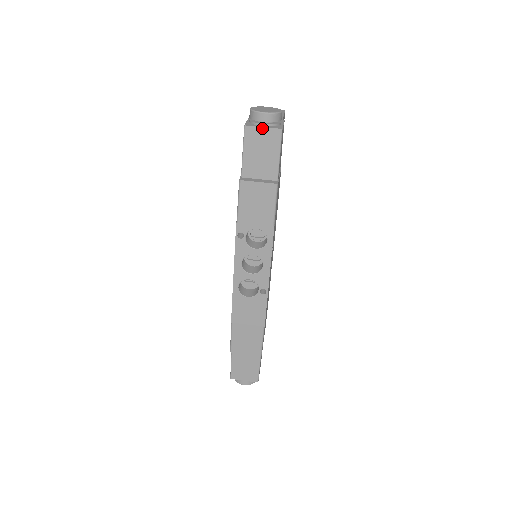
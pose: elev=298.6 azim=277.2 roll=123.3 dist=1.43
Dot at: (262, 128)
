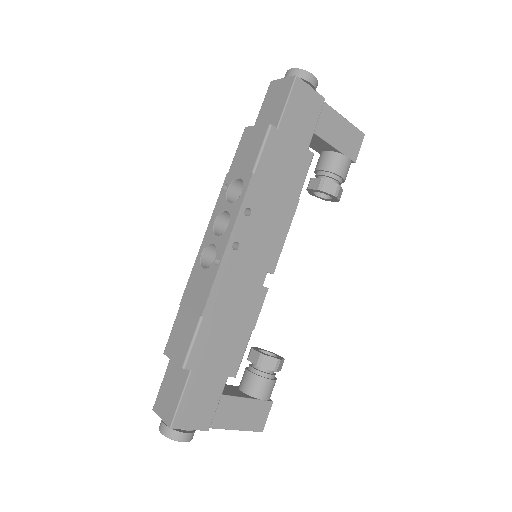
Dot at: (282, 79)
